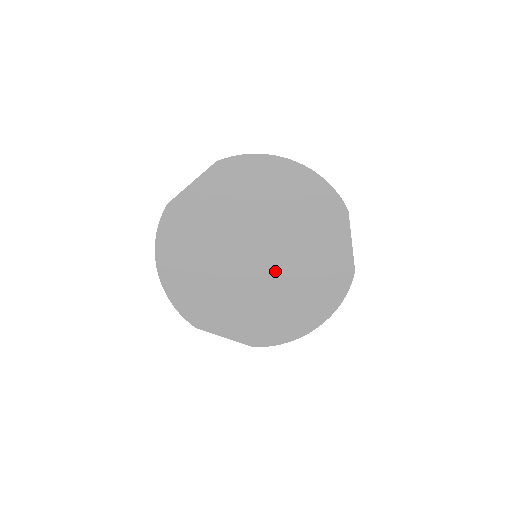
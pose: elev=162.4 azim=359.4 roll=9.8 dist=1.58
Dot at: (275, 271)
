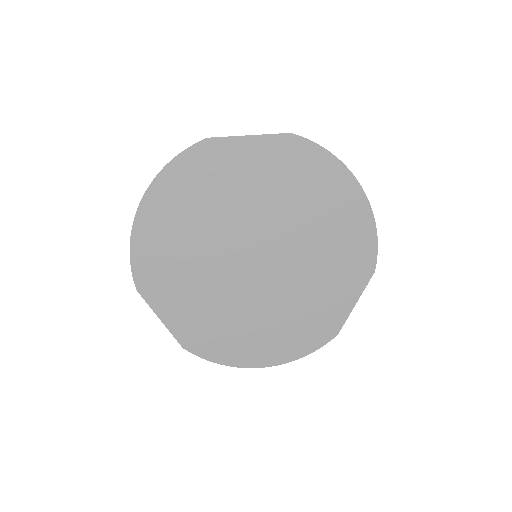
Dot at: (264, 284)
